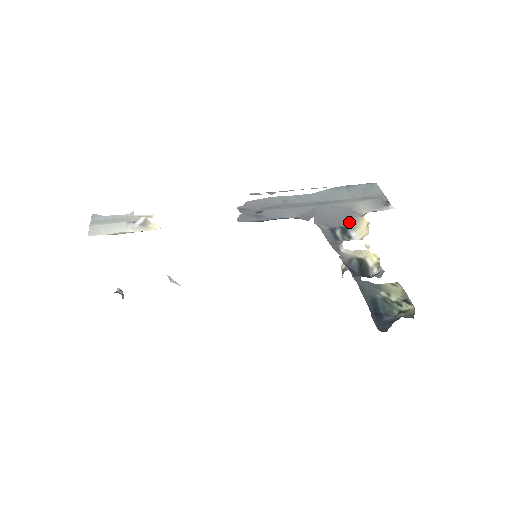
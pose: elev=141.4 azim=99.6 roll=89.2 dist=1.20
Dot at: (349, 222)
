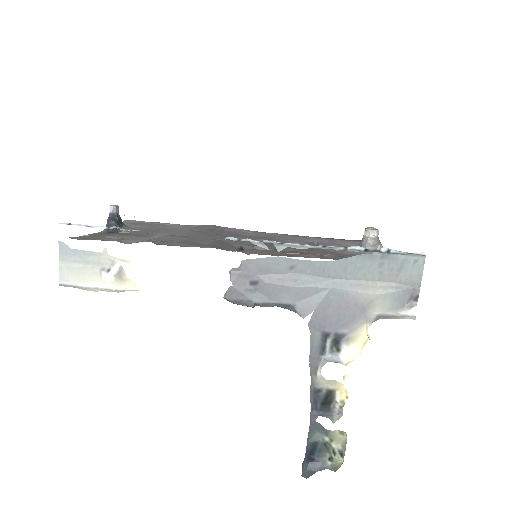
Dot at: (349, 329)
